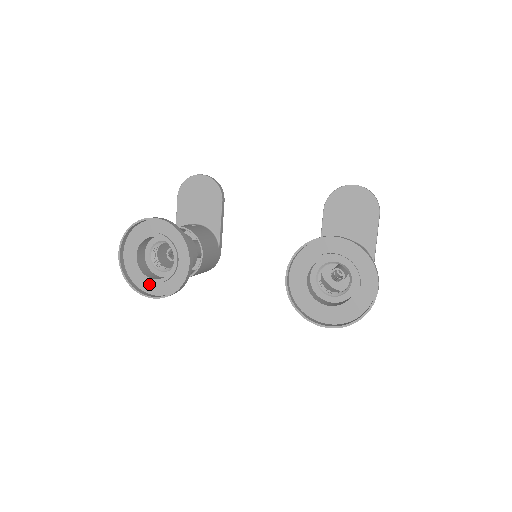
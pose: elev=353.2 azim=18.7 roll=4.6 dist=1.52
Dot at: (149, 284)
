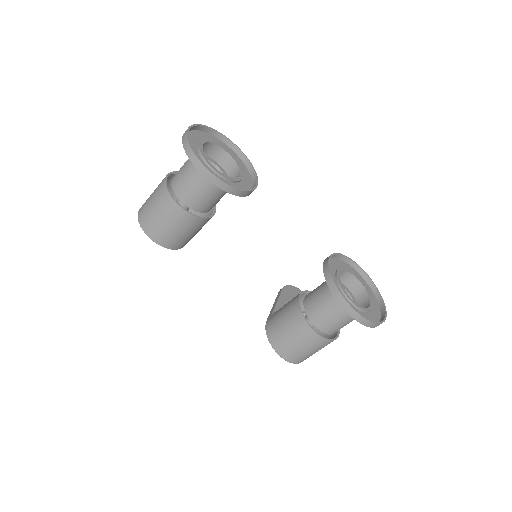
Dot at: occluded
